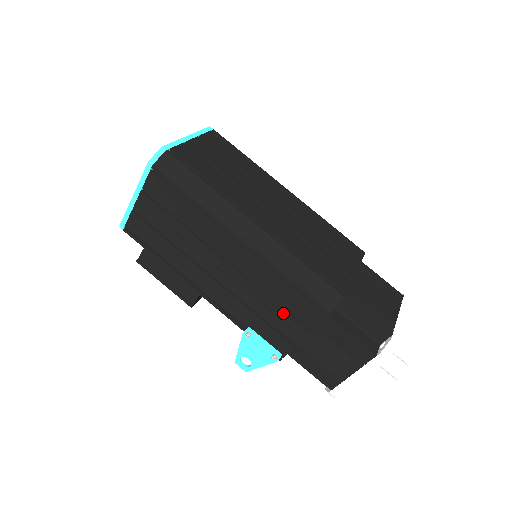
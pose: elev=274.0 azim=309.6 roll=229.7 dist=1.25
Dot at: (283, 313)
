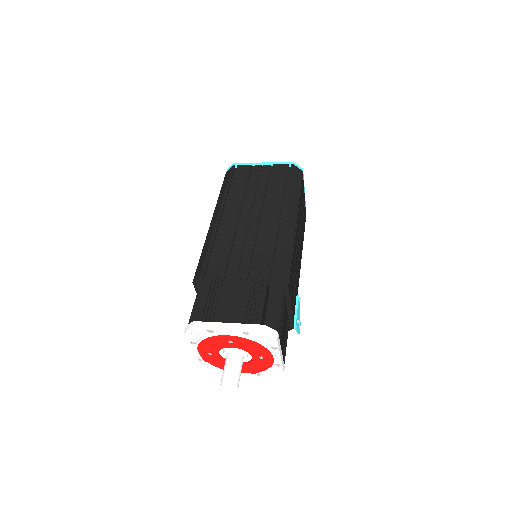
Dot at: occluded
